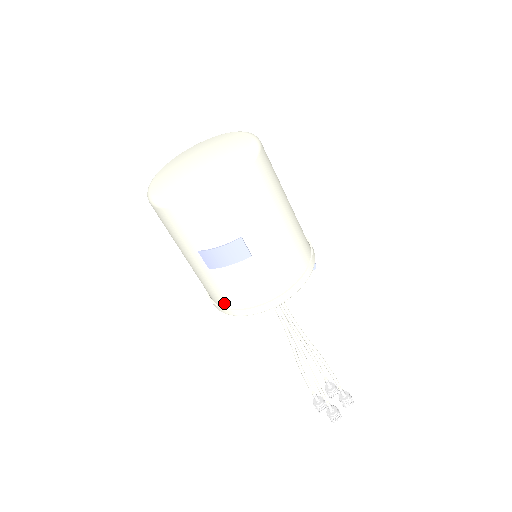
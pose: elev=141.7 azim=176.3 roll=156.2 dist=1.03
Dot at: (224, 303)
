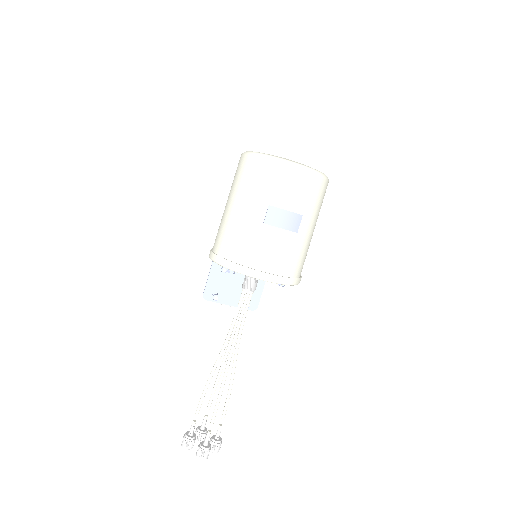
Dot at: (244, 260)
